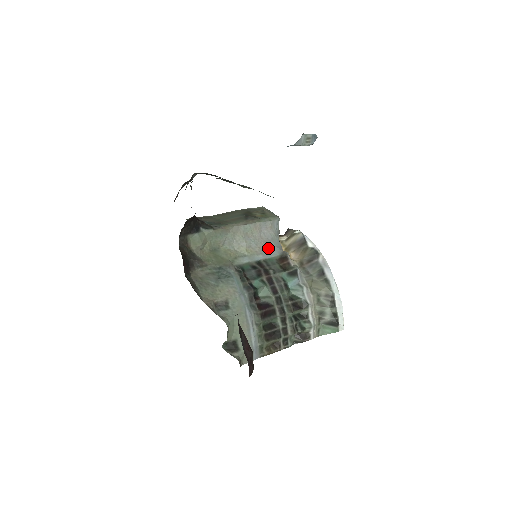
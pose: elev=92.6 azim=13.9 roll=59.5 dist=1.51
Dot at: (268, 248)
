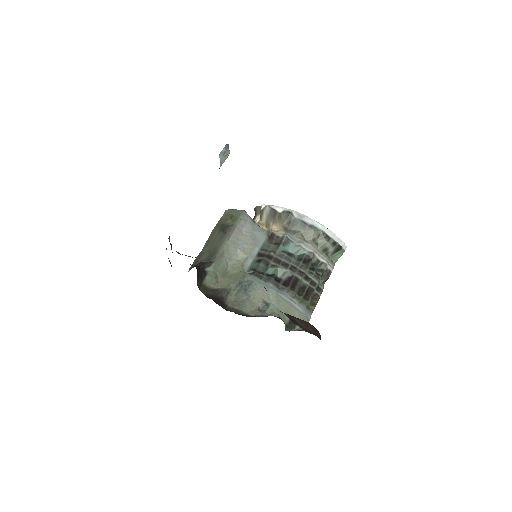
Dot at: (256, 239)
